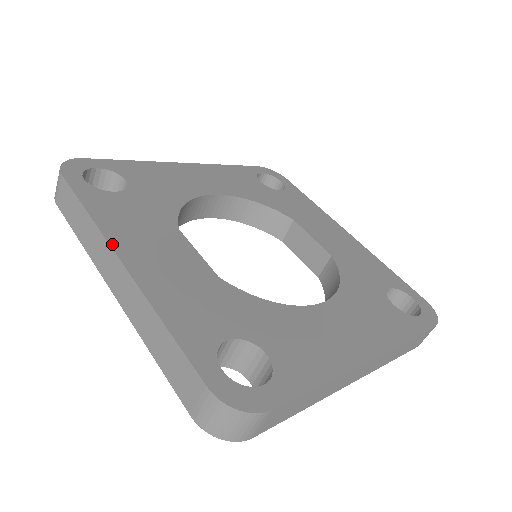
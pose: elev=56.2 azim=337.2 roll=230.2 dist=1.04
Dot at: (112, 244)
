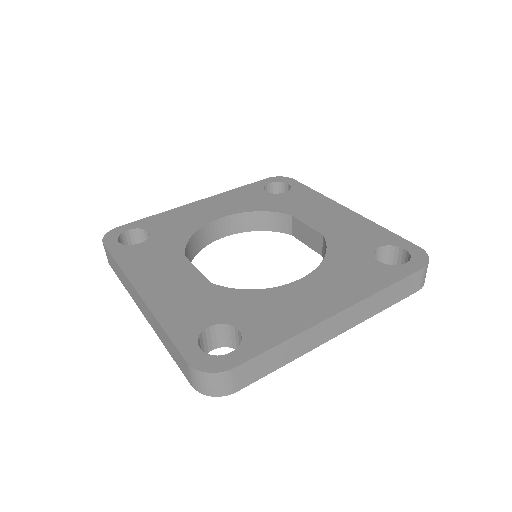
Dot at: (132, 282)
